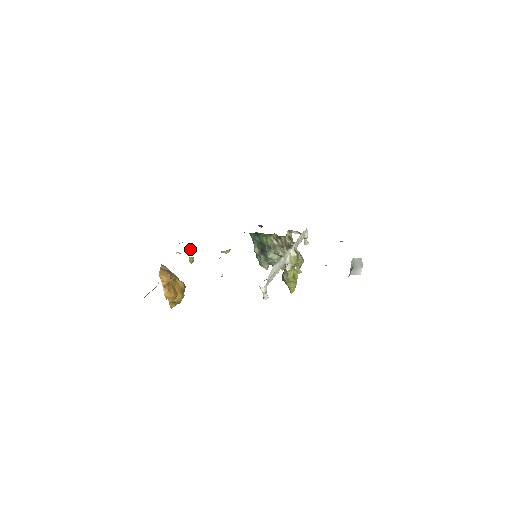
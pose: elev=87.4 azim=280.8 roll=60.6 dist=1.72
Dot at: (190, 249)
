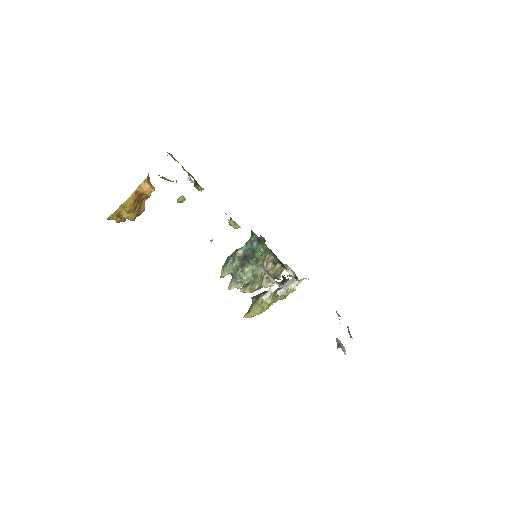
Dot at: occluded
